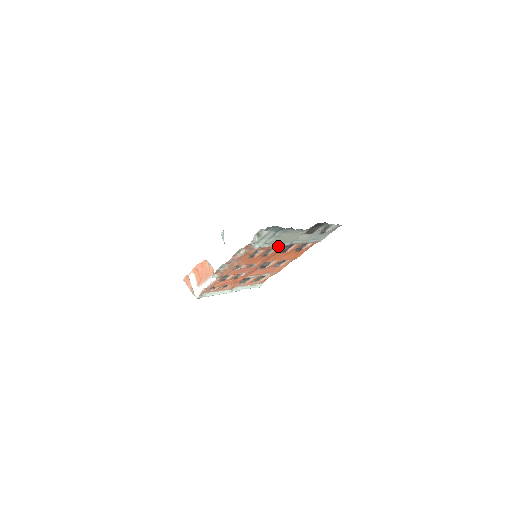
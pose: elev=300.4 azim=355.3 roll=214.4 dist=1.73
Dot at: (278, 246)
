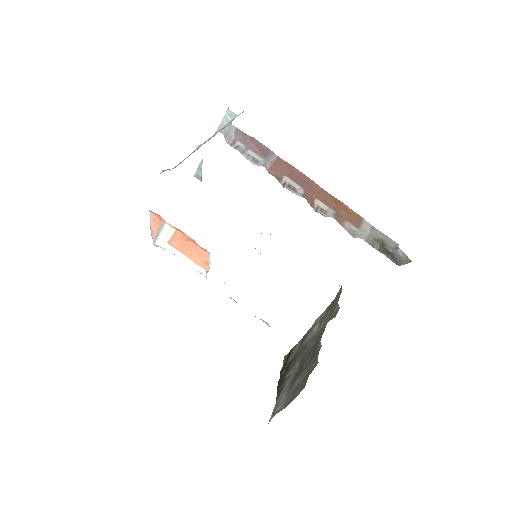
Dot at: occluded
